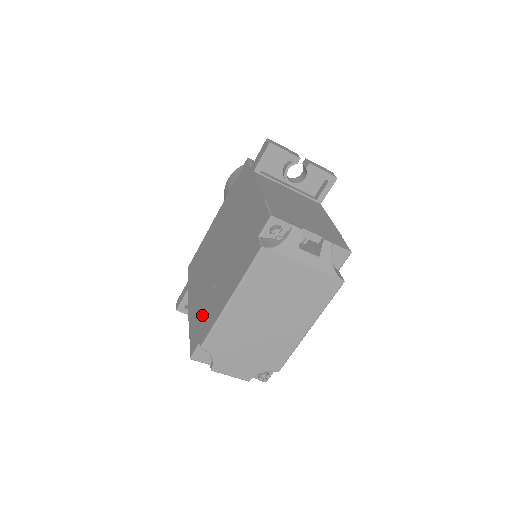
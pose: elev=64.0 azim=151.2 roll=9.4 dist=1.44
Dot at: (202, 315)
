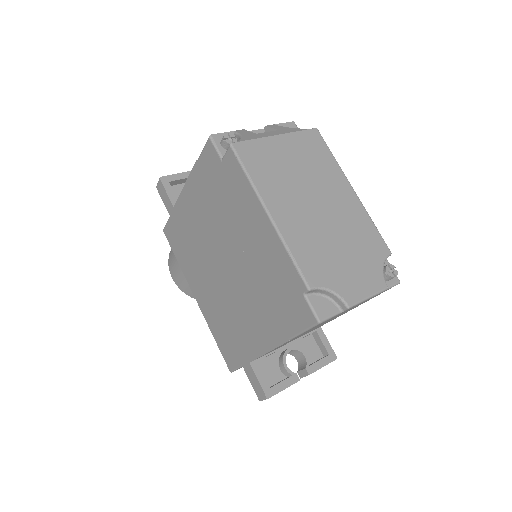
Dot at: (276, 297)
